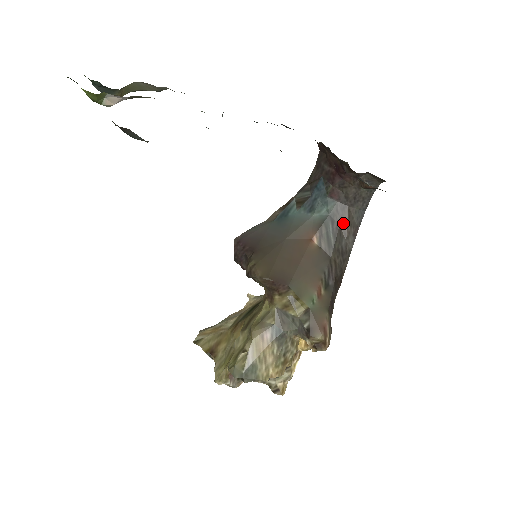
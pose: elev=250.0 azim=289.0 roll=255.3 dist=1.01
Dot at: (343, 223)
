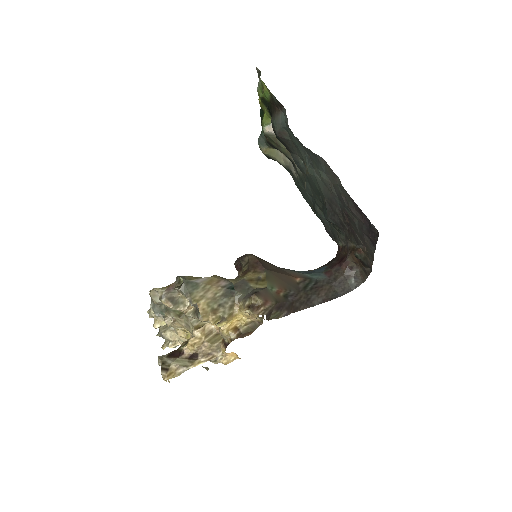
Dot at: (322, 289)
